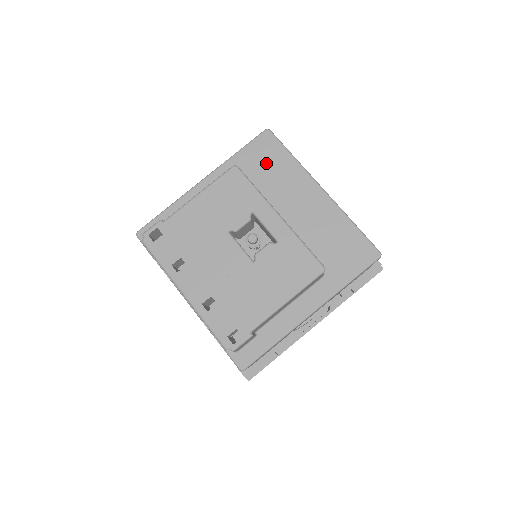
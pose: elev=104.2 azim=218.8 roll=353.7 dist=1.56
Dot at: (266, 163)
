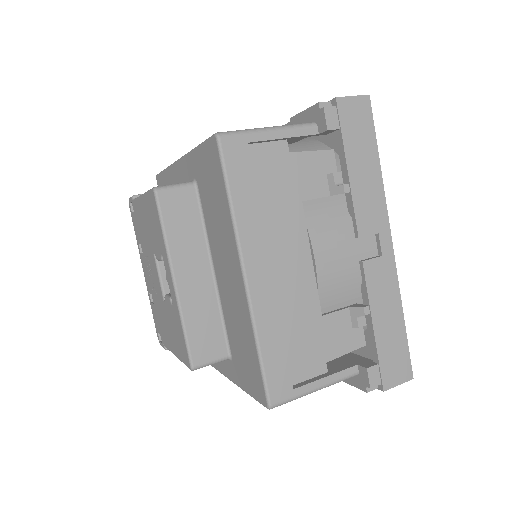
Dot at: (211, 187)
